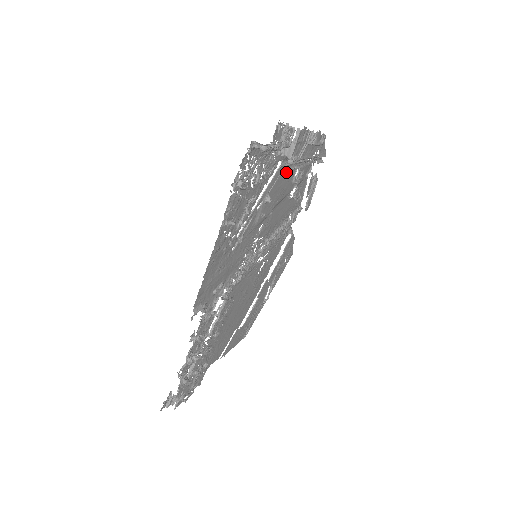
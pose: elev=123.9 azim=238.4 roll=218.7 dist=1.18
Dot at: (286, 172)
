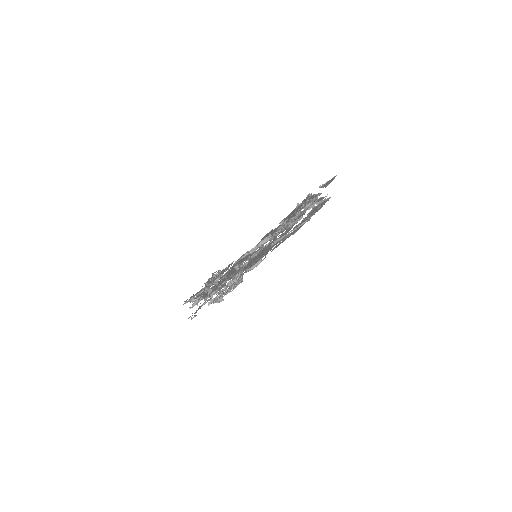
Dot at: occluded
